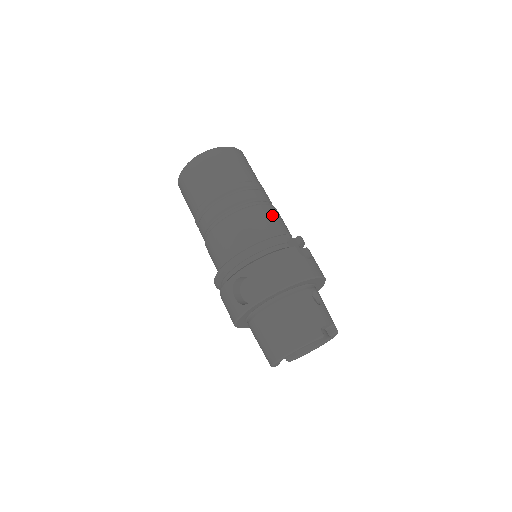
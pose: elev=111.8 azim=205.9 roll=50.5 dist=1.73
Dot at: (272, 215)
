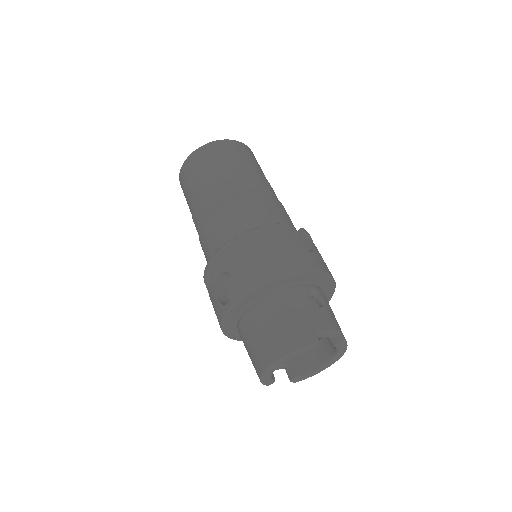
Dot at: (269, 205)
